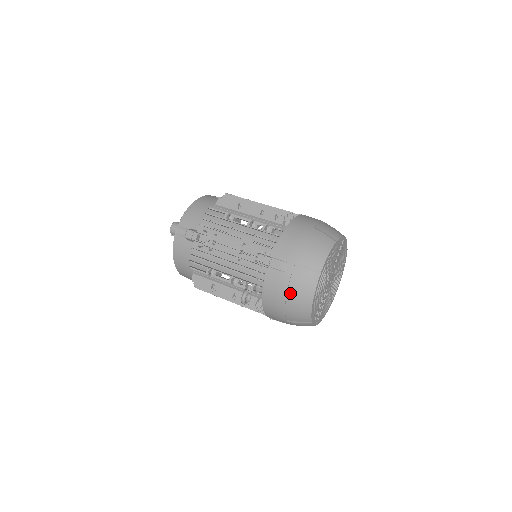
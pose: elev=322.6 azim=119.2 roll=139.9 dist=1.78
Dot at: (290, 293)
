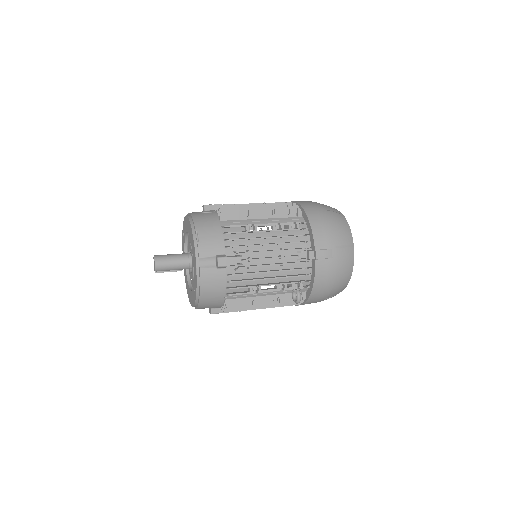
Dot at: (338, 274)
